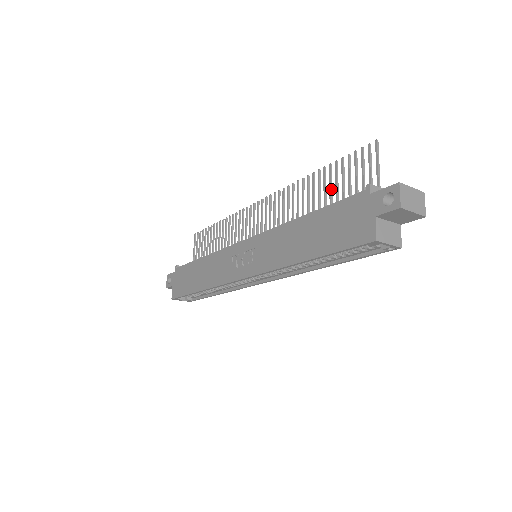
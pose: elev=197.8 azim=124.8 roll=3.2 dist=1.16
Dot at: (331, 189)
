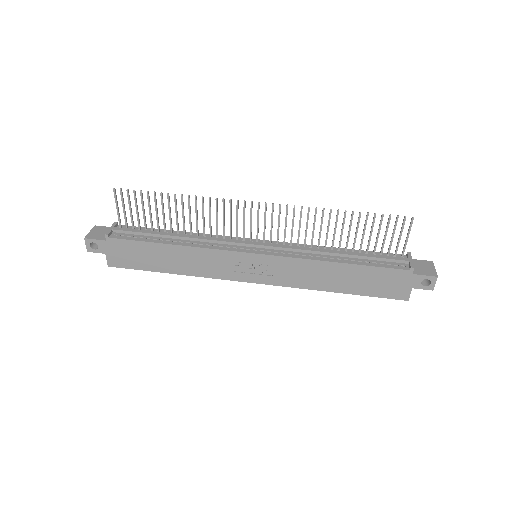
Dot at: occluded
